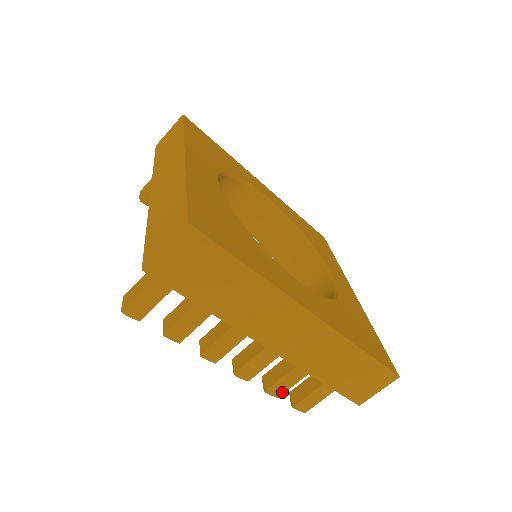
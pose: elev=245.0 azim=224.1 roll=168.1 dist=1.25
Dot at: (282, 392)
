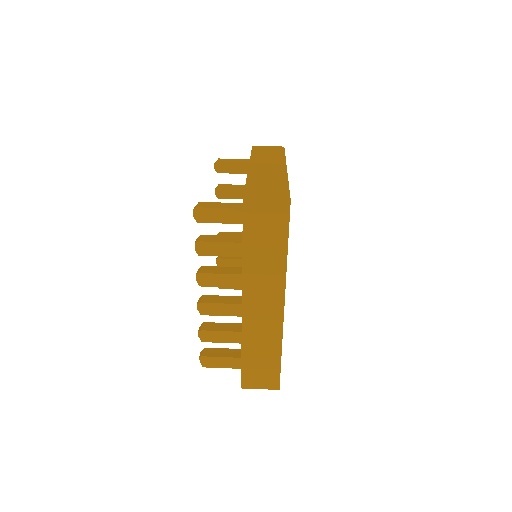
Dot at: (208, 340)
